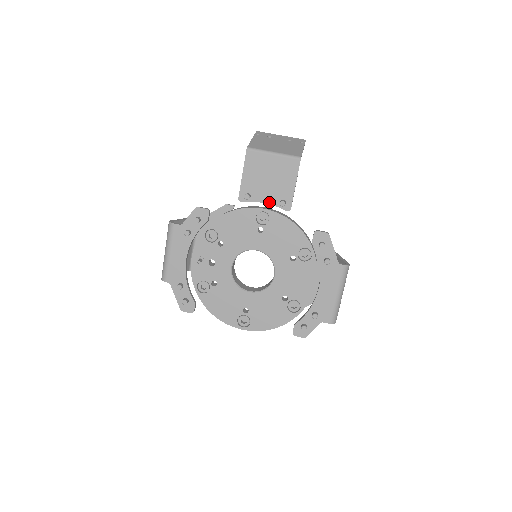
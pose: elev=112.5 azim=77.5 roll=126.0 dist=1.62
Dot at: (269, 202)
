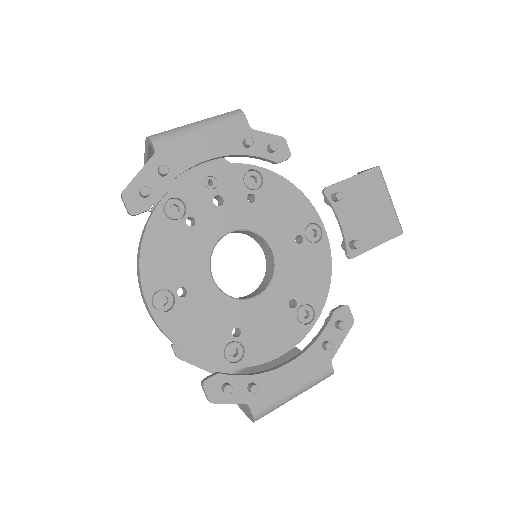
Dot at: (344, 228)
